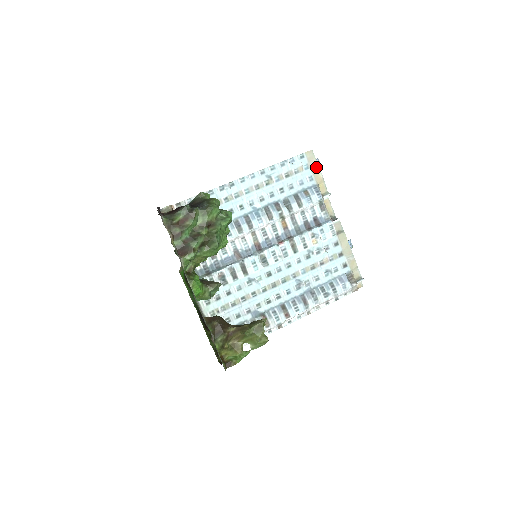
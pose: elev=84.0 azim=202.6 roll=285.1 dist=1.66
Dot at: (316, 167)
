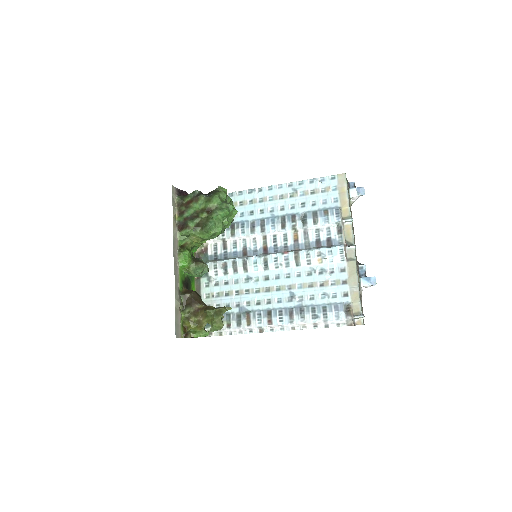
Dot at: (344, 190)
